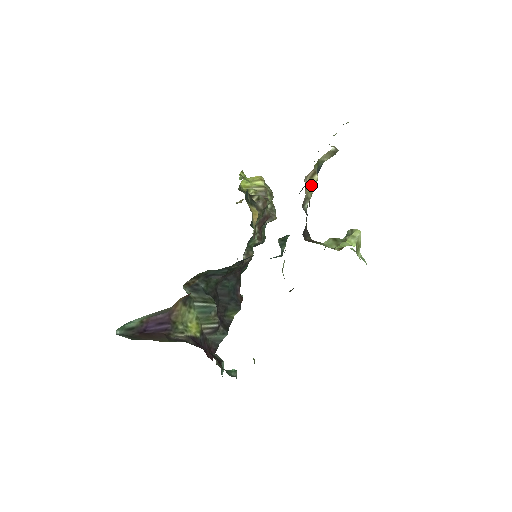
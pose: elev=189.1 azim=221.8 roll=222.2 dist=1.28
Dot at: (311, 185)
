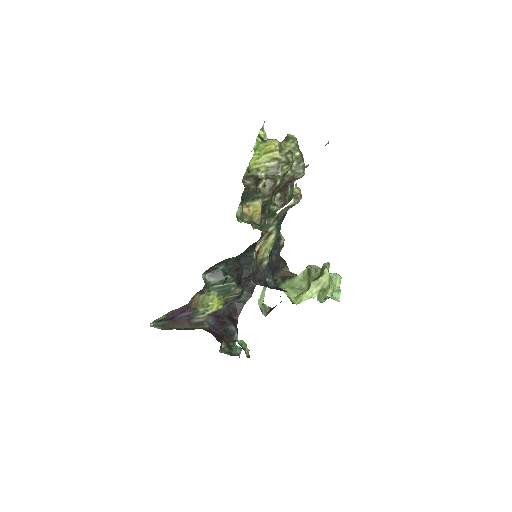
Dot at: (267, 246)
